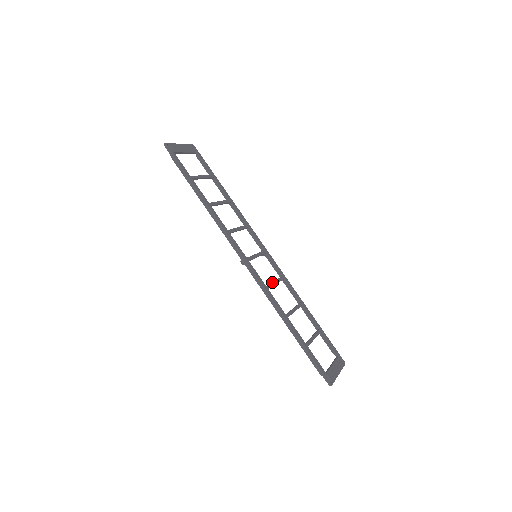
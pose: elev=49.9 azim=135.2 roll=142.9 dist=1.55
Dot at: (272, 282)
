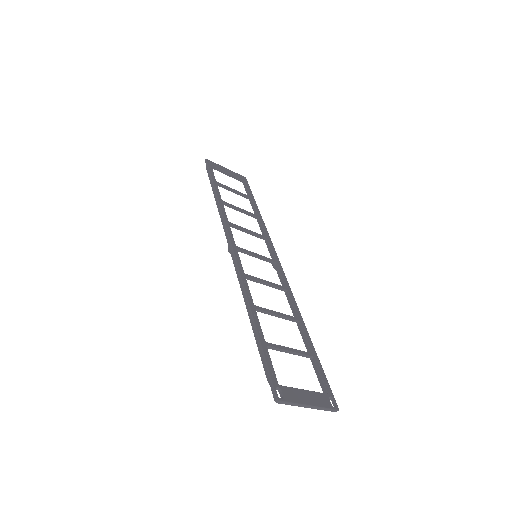
Dot at: occluded
